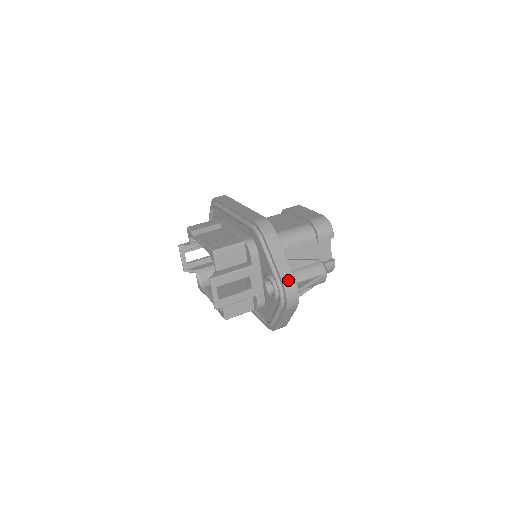
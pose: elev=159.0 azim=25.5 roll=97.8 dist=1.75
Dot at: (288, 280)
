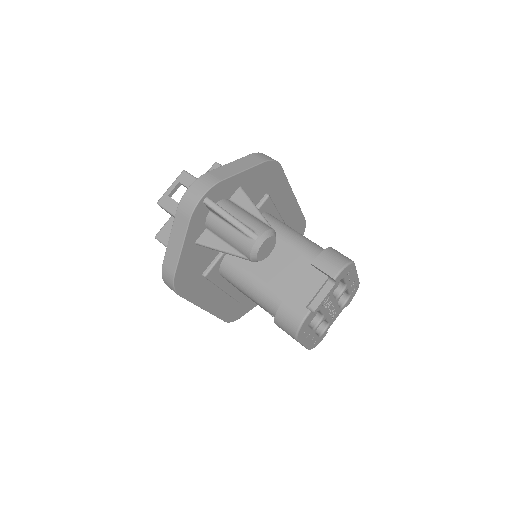
Dot at: (212, 176)
